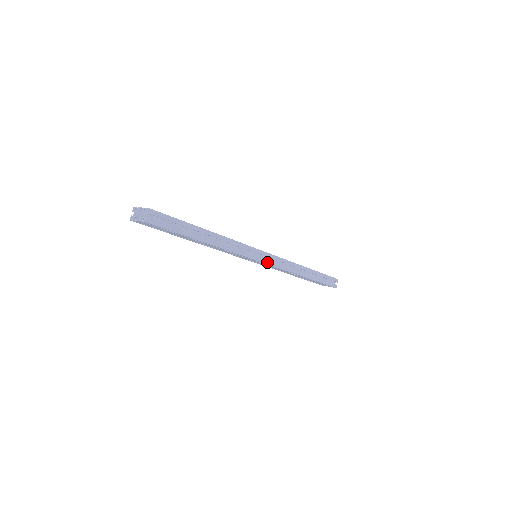
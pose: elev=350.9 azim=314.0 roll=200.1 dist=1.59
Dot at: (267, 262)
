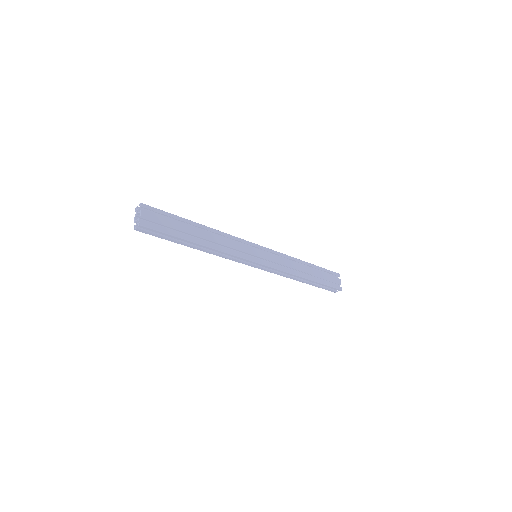
Dot at: (259, 268)
